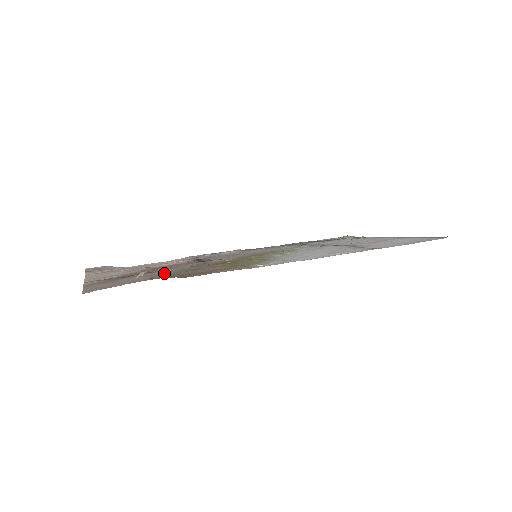
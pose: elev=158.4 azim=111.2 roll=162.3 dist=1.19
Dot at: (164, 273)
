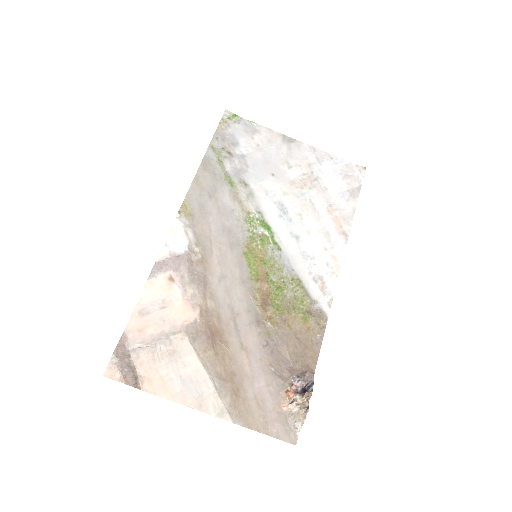
Dot at: (262, 357)
